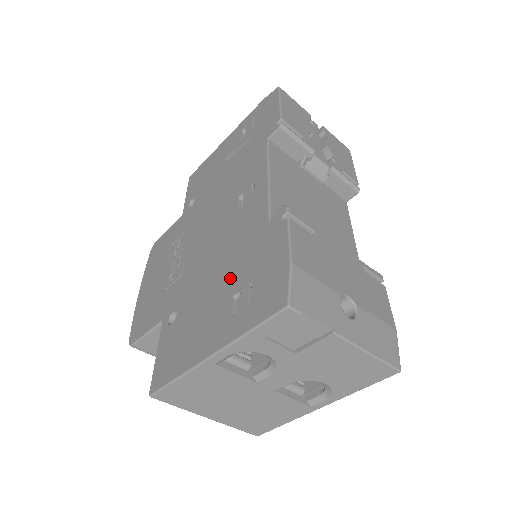
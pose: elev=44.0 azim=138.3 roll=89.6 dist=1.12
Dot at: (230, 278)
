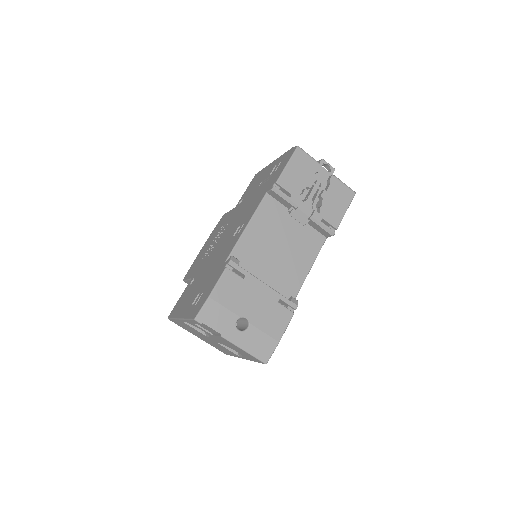
Dot at: (205, 281)
